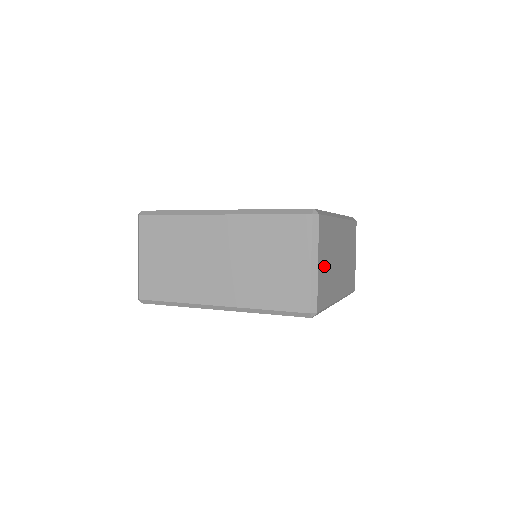
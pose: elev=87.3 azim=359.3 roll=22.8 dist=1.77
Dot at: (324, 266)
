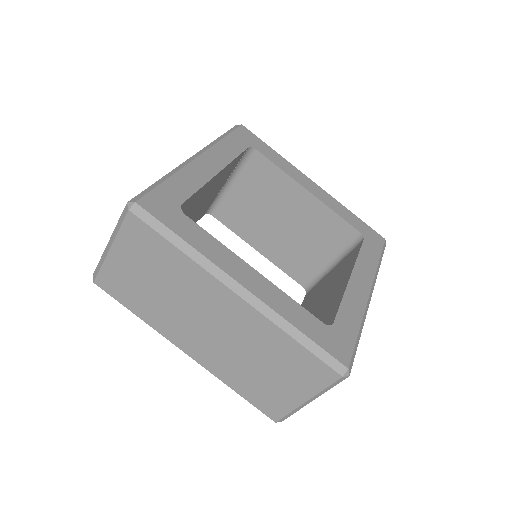
Dot at: occluded
